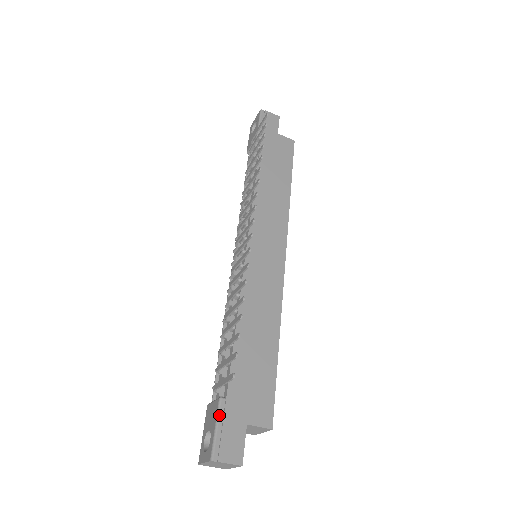
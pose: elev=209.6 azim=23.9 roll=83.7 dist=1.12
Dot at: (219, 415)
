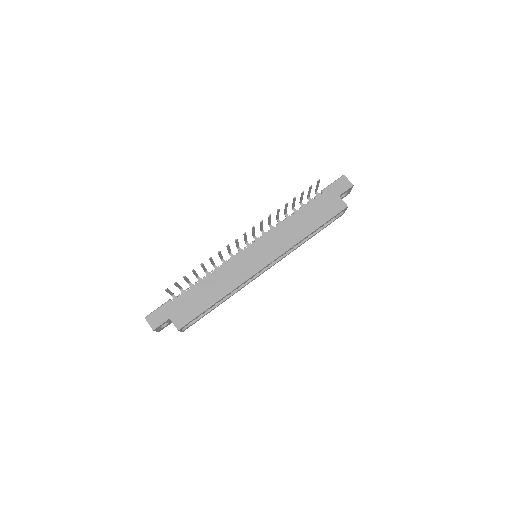
Dot at: (163, 305)
